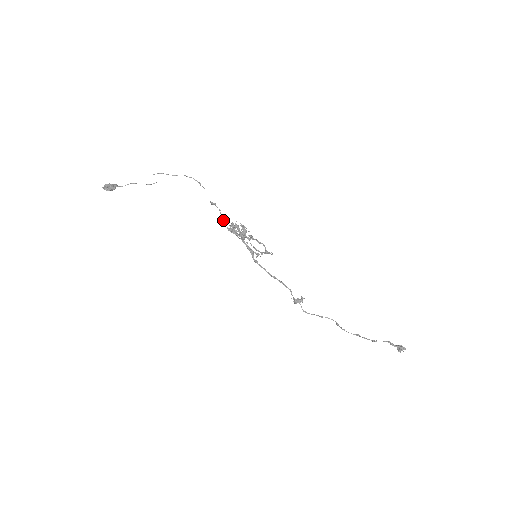
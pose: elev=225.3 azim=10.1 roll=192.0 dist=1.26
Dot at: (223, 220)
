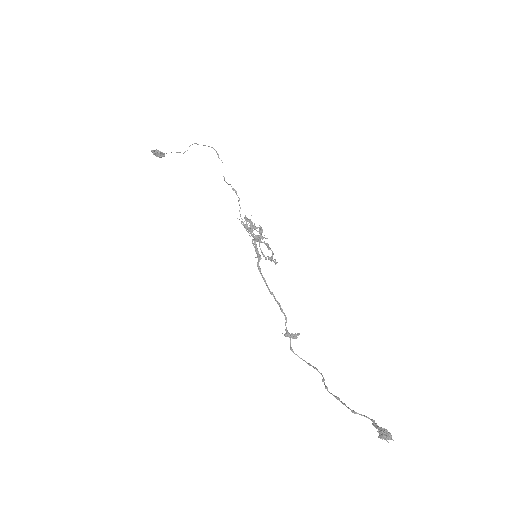
Dot at: (239, 211)
